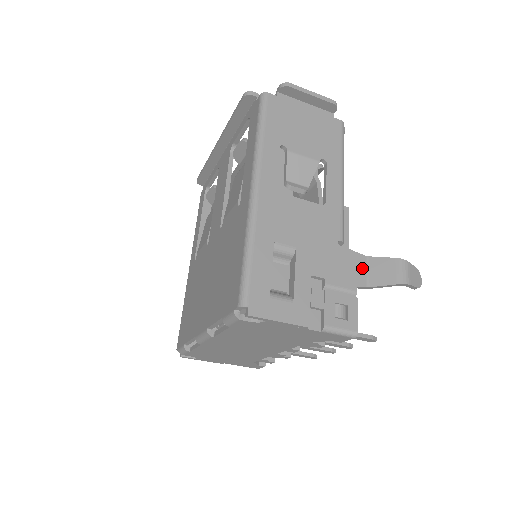
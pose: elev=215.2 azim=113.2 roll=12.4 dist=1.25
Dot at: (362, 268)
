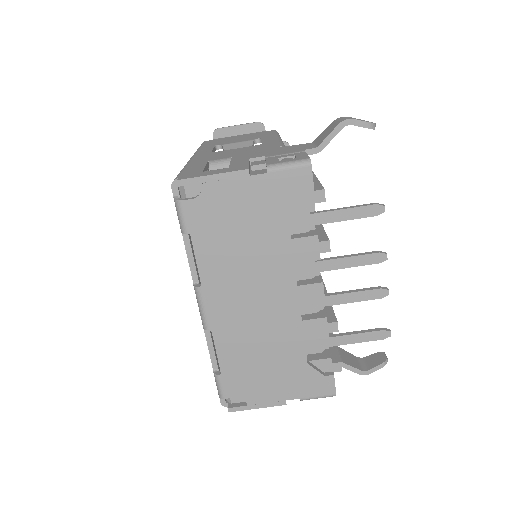
Dot at: (308, 146)
